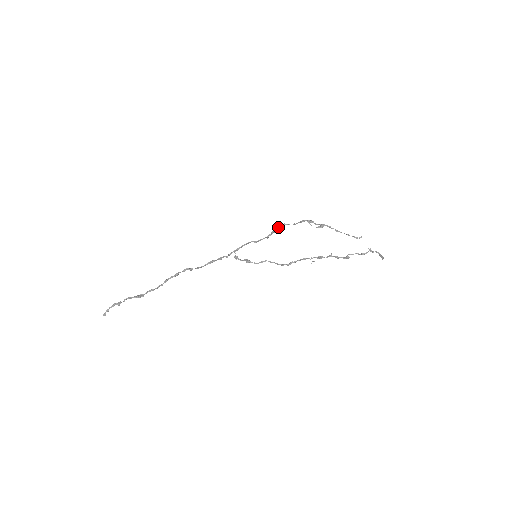
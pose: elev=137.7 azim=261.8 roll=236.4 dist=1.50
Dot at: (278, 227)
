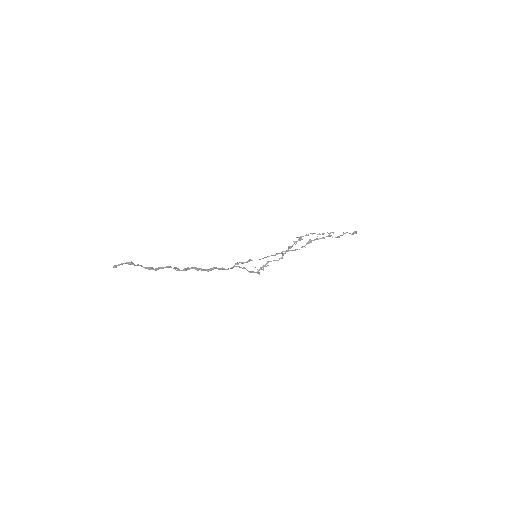
Dot at: occluded
